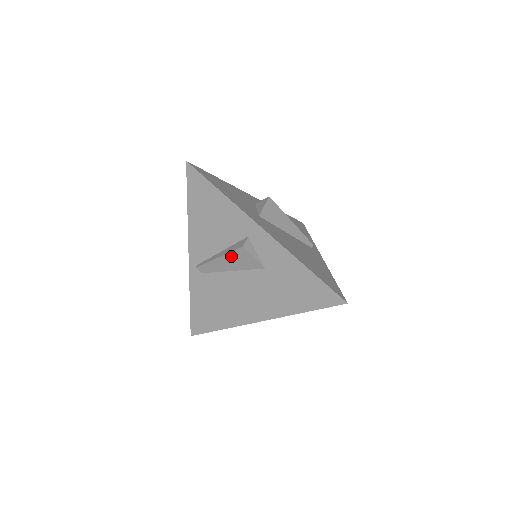
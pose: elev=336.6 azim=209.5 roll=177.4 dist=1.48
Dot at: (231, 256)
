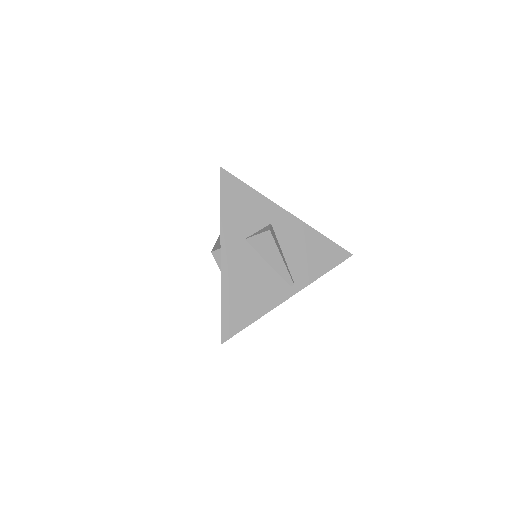
Dot at: occluded
